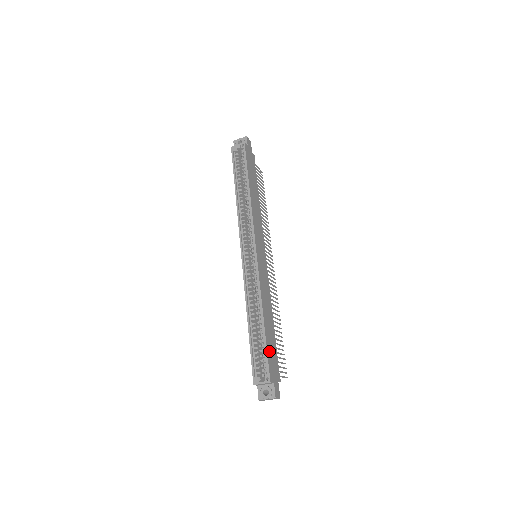
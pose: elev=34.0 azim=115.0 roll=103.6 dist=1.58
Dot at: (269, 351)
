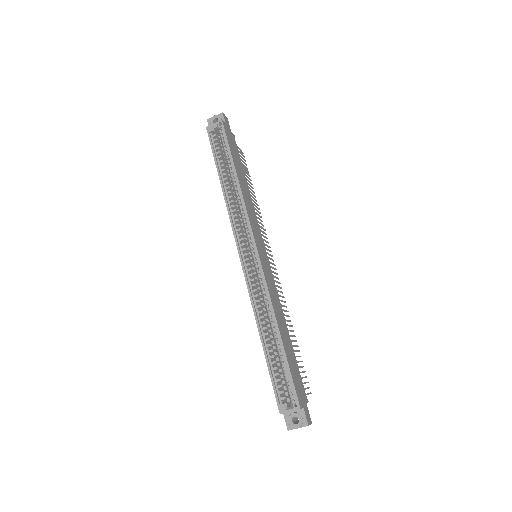
Dot at: (292, 370)
